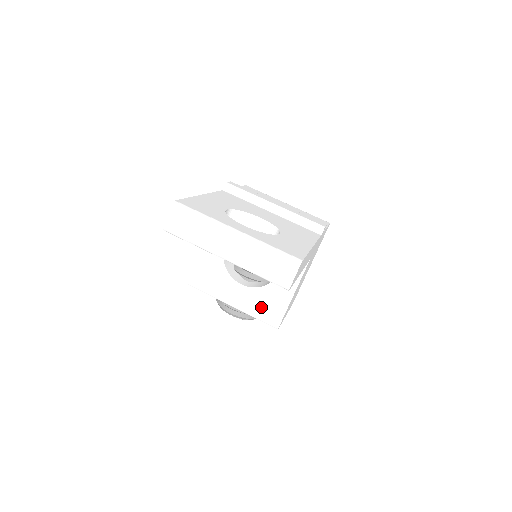
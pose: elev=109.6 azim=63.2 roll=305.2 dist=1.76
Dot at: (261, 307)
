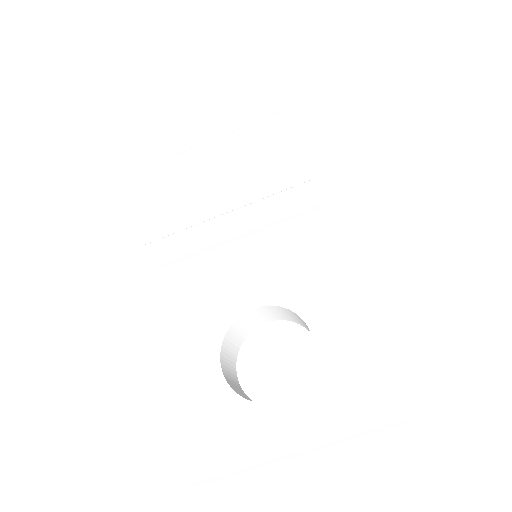
Dot at: occluded
